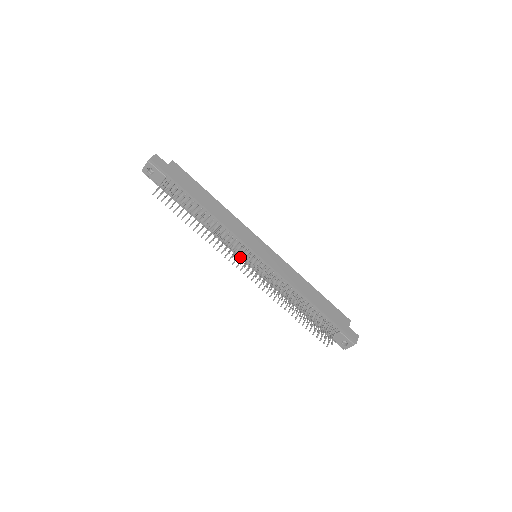
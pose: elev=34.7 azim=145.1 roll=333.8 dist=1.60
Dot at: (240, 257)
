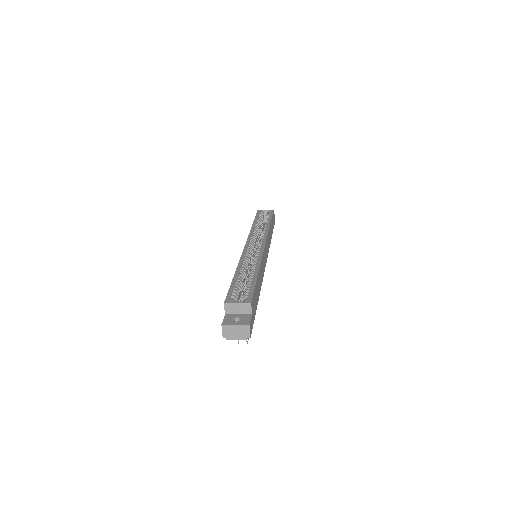
Dot at: occluded
